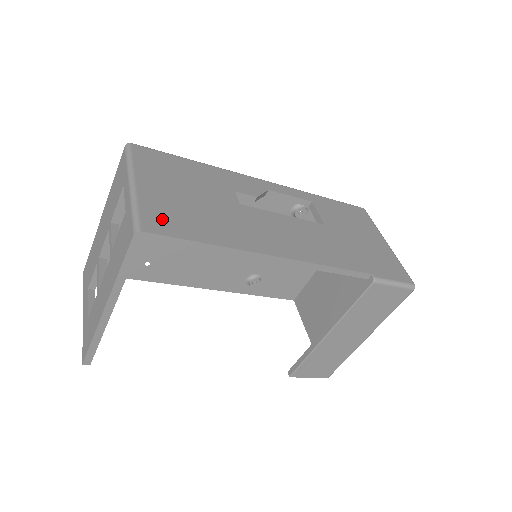
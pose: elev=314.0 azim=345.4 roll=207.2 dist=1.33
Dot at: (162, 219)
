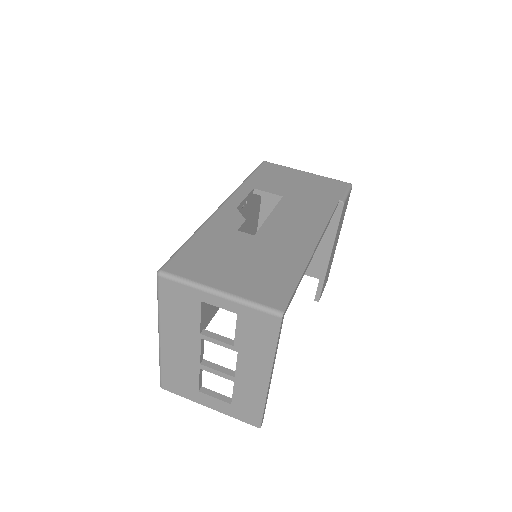
Dot at: (270, 293)
